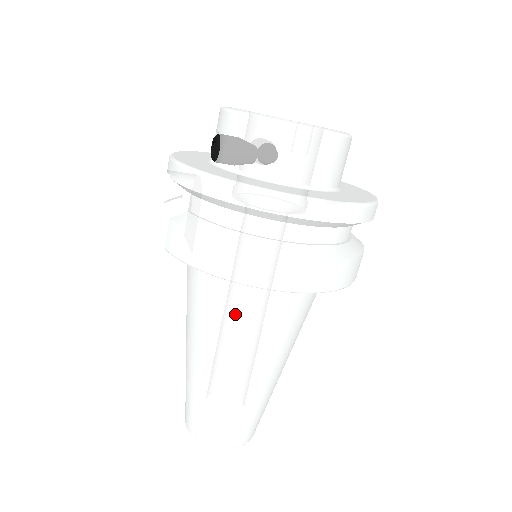
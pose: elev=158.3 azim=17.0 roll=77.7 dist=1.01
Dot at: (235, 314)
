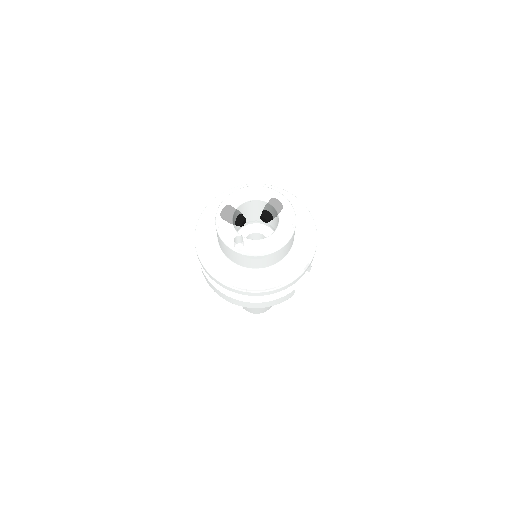
Dot at: occluded
